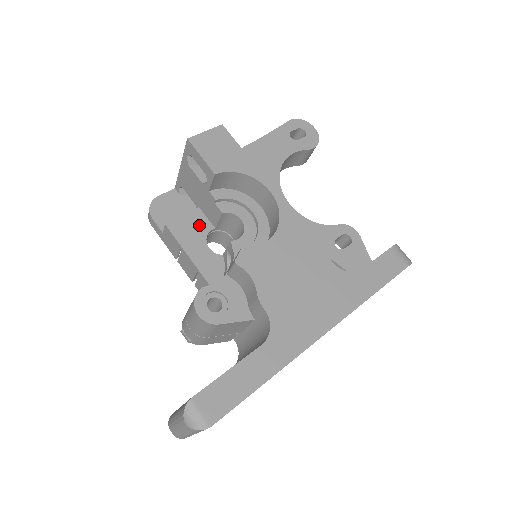
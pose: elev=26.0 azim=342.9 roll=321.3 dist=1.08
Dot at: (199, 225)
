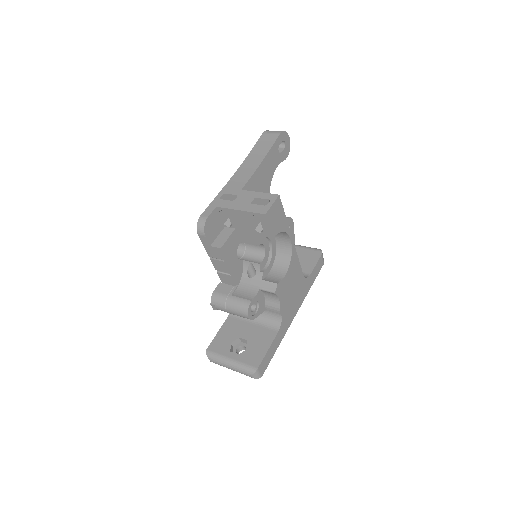
Dot at: (235, 243)
